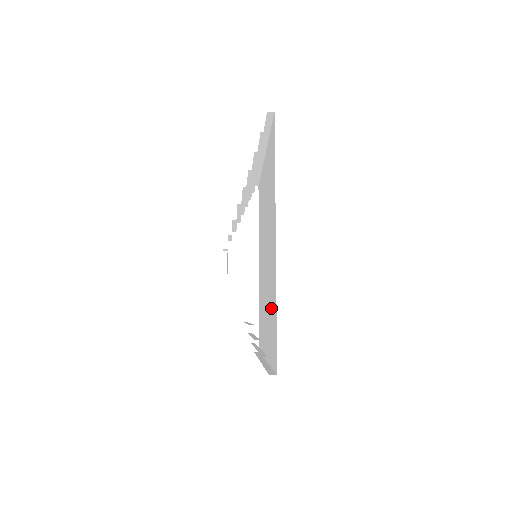
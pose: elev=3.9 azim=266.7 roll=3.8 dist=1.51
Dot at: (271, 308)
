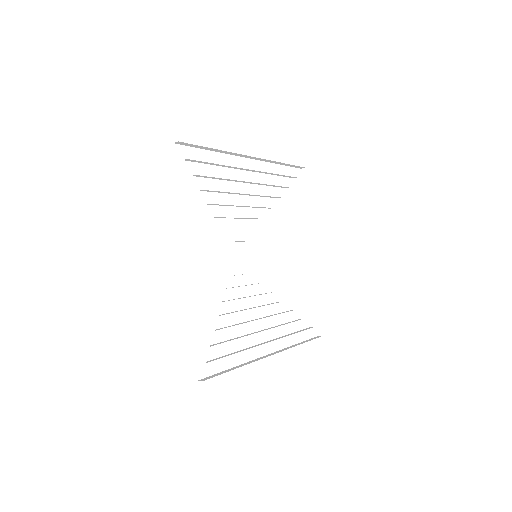
Dot at: occluded
